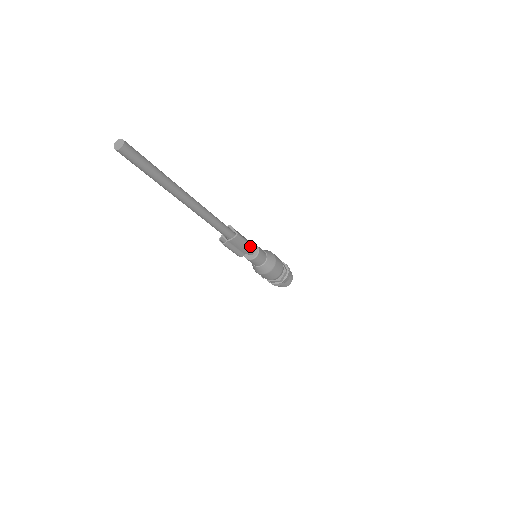
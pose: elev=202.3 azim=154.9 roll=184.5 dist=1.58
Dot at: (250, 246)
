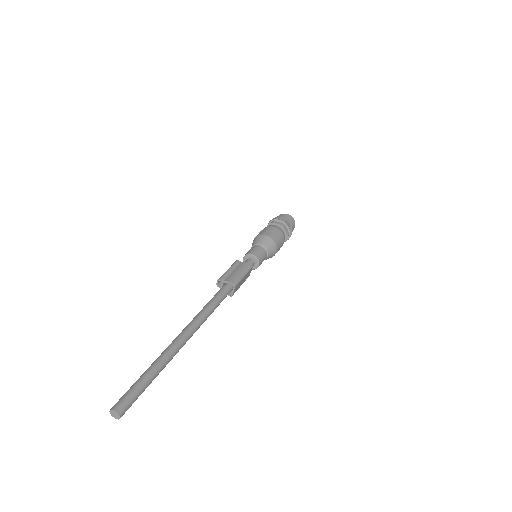
Dot at: occluded
